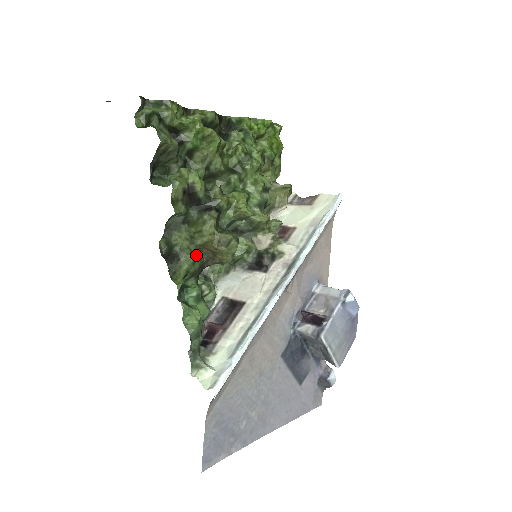
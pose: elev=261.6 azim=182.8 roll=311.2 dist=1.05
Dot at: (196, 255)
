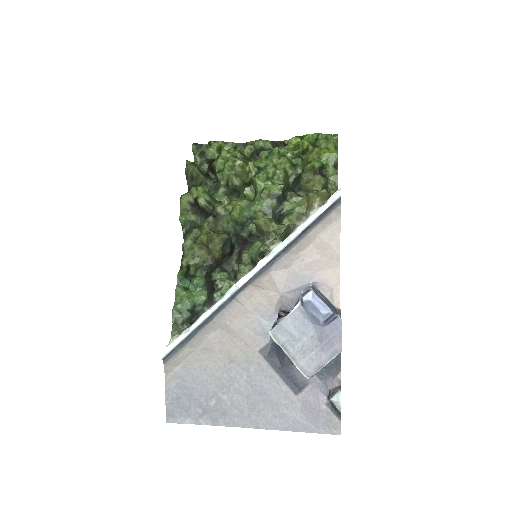
Dot at: (198, 252)
